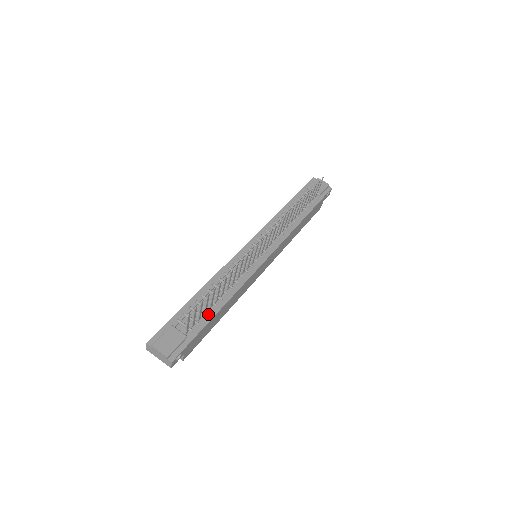
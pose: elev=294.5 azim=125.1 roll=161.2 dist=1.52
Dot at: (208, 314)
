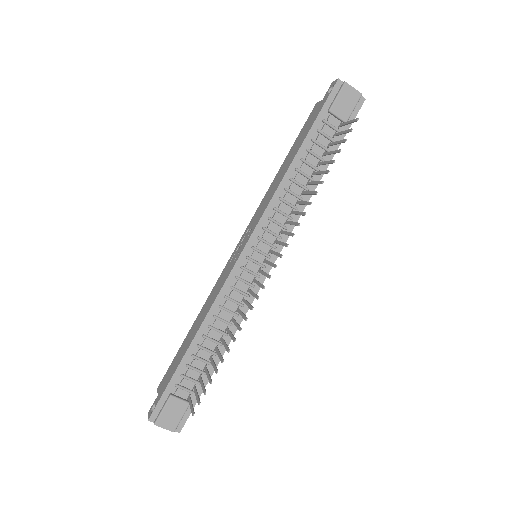
Dot at: (208, 368)
